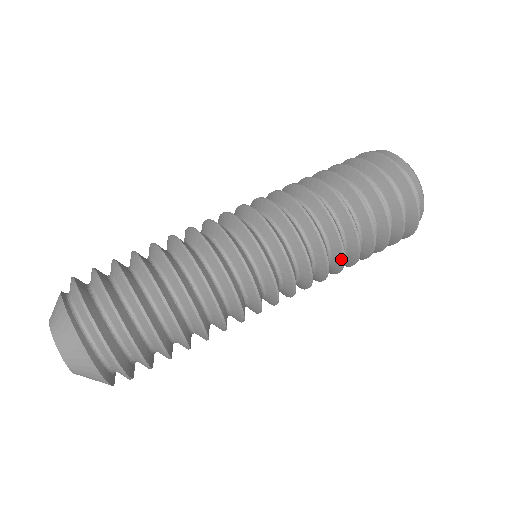
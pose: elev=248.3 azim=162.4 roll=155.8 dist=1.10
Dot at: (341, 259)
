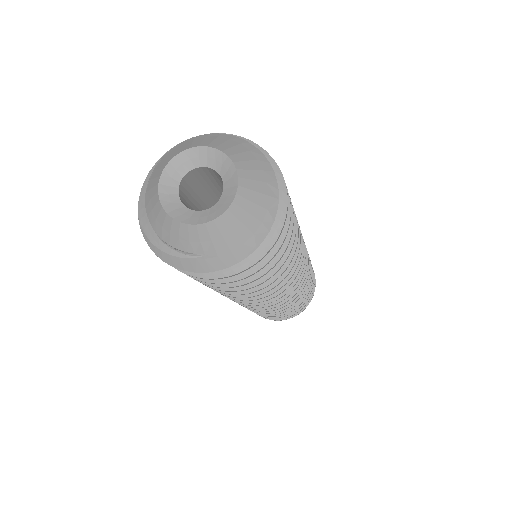
Dot at: (303, 290)
